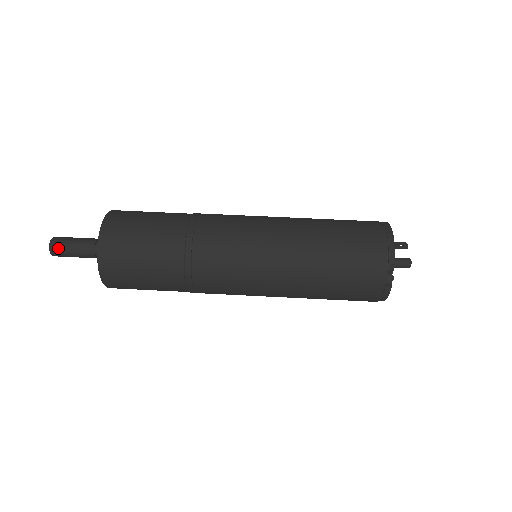
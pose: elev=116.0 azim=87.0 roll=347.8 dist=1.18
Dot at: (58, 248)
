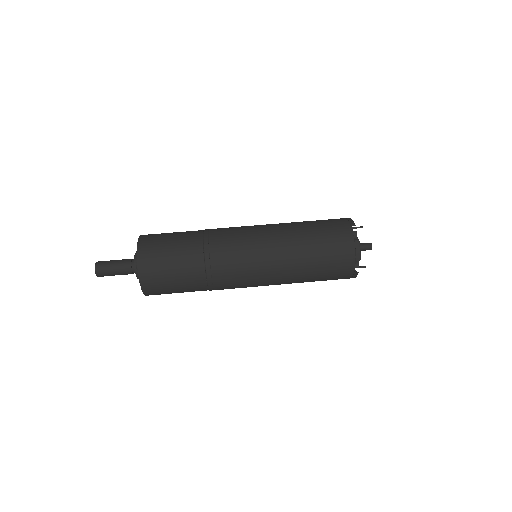
Dot at: (102, 264)
